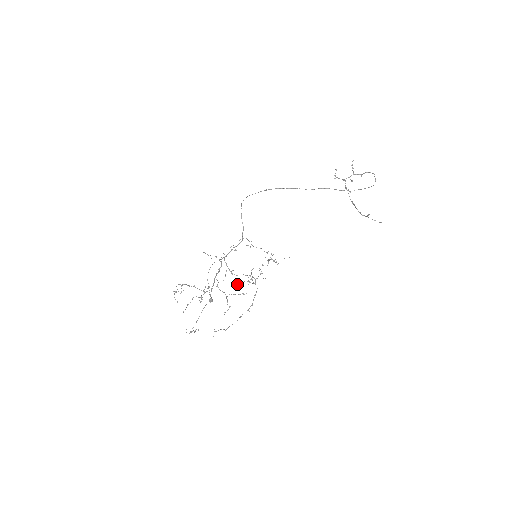
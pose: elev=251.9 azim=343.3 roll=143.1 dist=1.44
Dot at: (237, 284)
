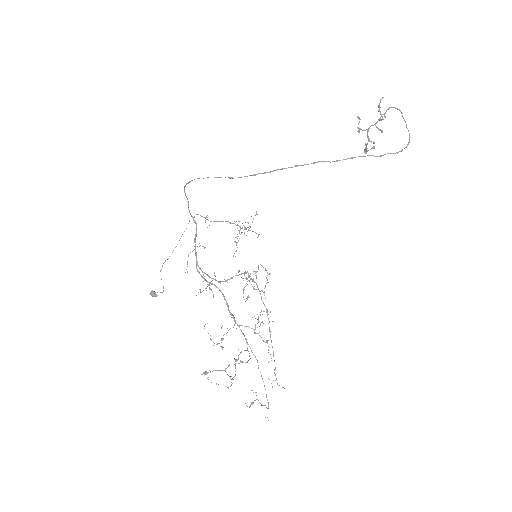
Dot at: occluded
